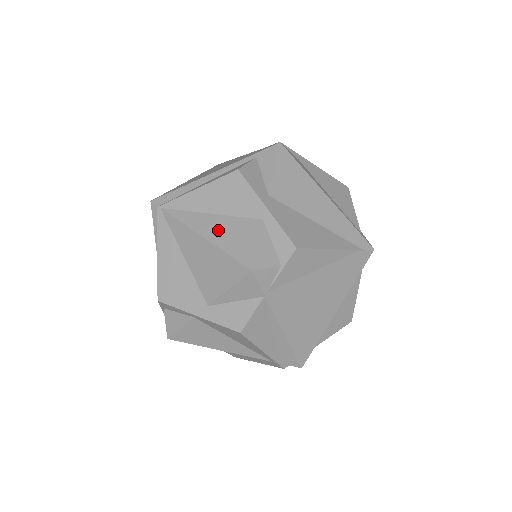
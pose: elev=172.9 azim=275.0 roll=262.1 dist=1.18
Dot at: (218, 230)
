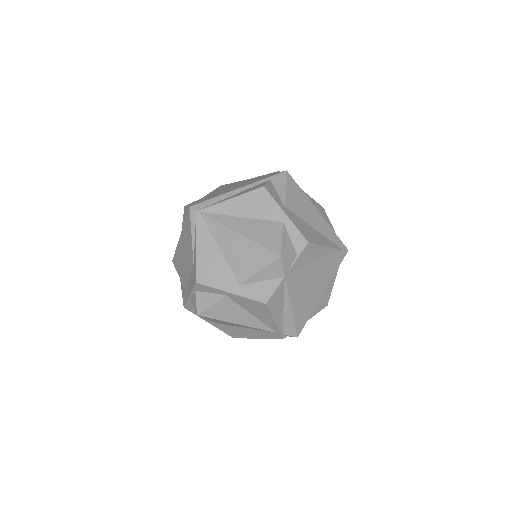
Dot at: (250, 229)
